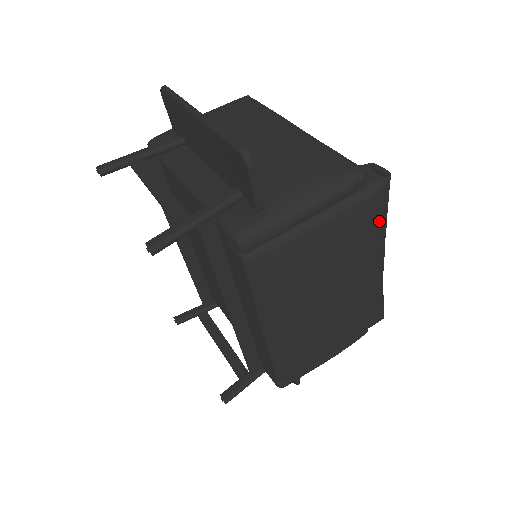
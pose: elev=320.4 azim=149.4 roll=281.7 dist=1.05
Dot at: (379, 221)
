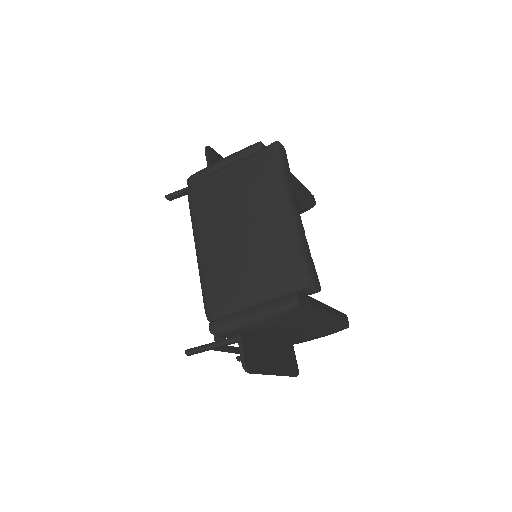
Dot at: (270, 170)
